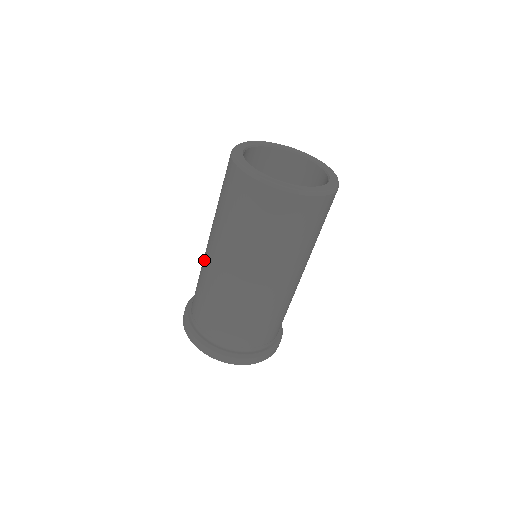
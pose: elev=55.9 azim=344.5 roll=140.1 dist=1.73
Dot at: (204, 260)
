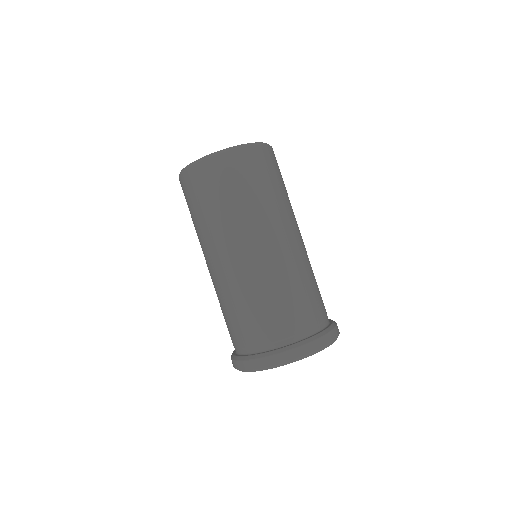
Dot at: occluded
